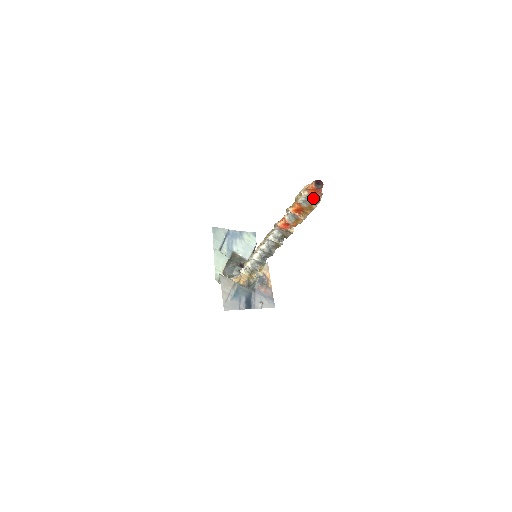
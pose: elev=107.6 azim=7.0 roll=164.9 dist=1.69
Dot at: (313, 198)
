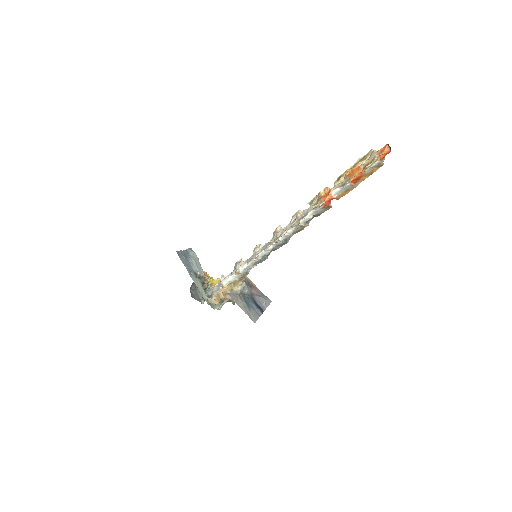
Dot at: (381, 162)
